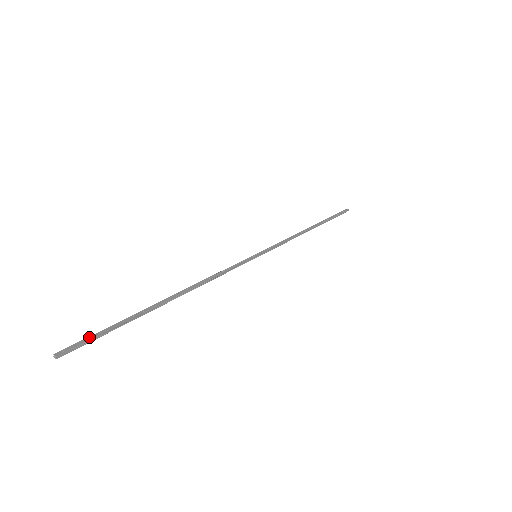
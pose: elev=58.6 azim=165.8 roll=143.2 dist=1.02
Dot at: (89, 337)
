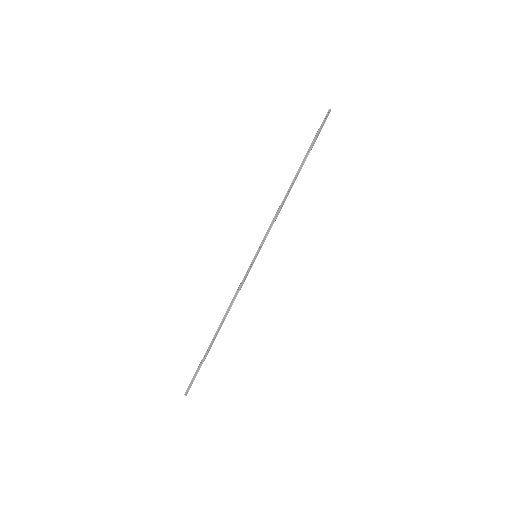
Dot at: (192, 379)
